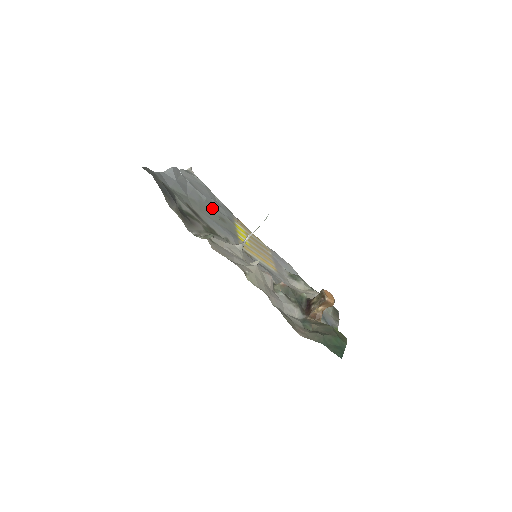
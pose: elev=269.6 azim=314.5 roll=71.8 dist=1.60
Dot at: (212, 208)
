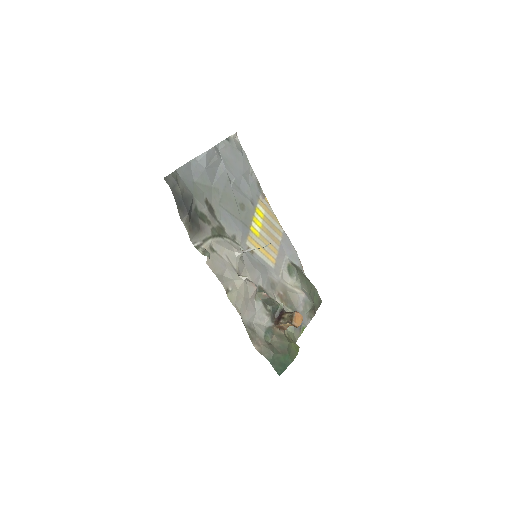
Dot at: (236, 193)
